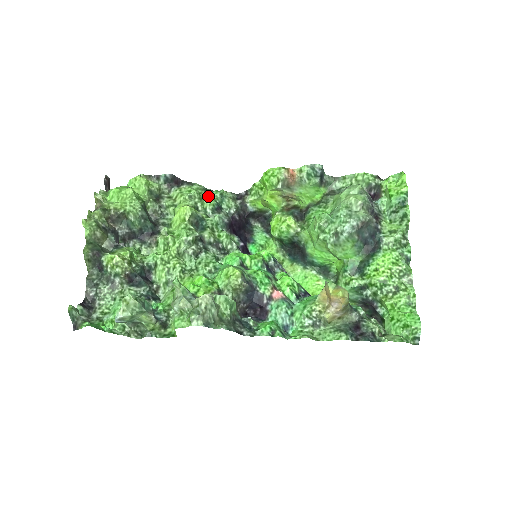
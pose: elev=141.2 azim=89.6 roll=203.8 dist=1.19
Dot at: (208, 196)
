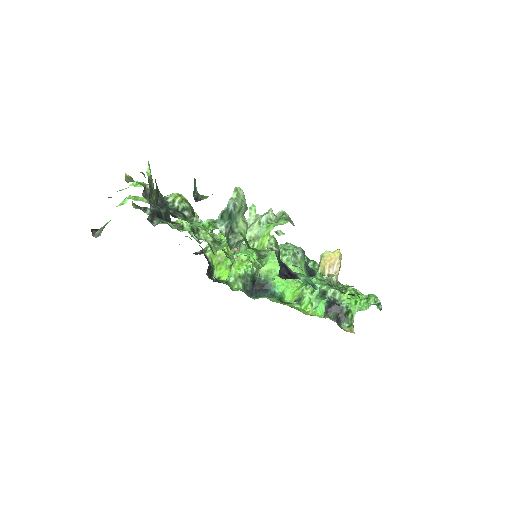
Dot at: occluded
